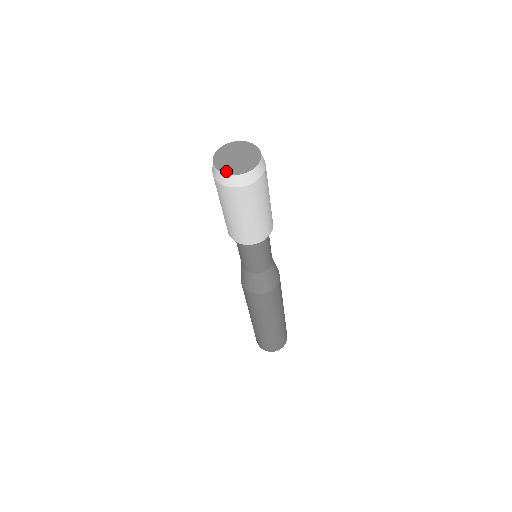
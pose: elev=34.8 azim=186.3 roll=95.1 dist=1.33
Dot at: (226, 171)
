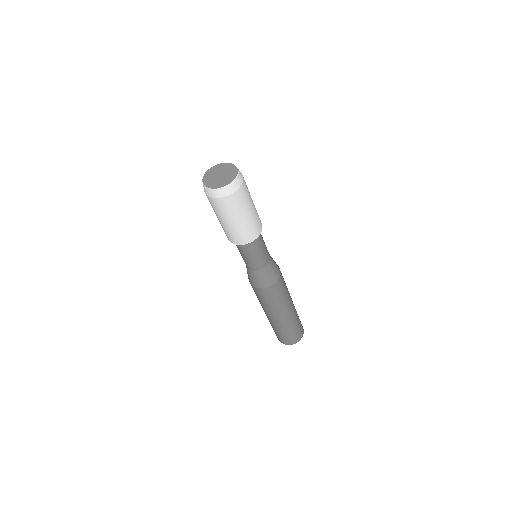
Dot at: (223, 185)
